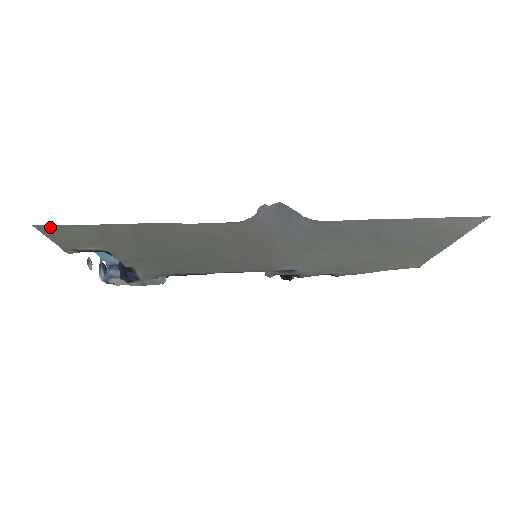
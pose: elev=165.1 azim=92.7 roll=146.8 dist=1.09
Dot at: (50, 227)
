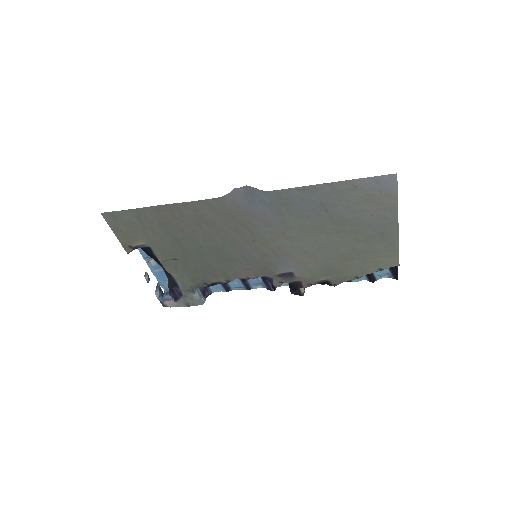
Dot at: (110, 215)
